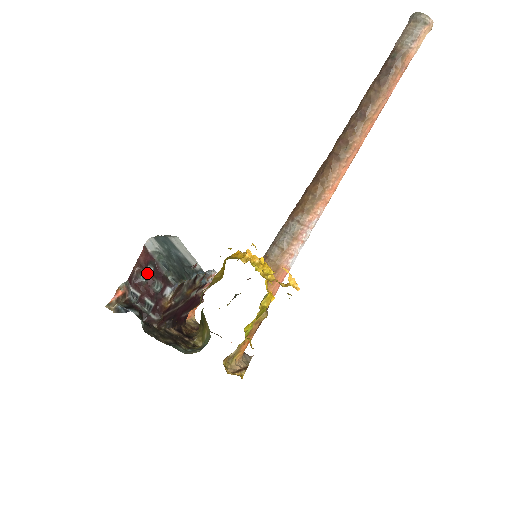
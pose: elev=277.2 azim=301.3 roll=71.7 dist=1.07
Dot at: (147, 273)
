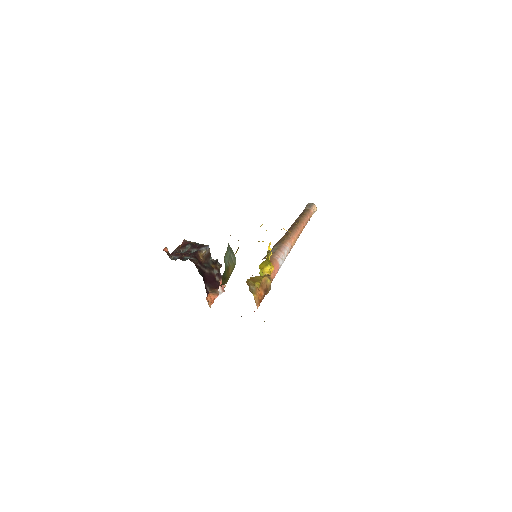
Dot at: (185, 249)
